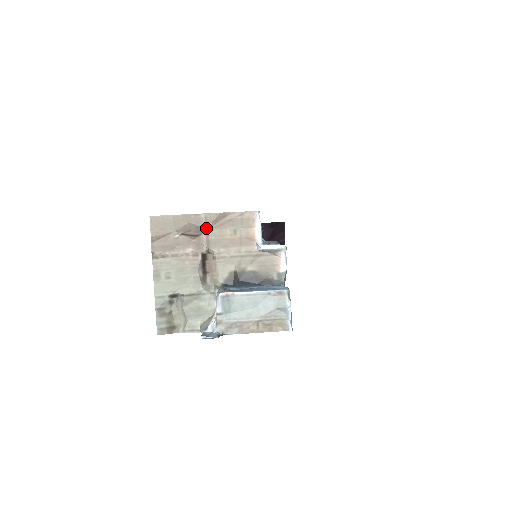
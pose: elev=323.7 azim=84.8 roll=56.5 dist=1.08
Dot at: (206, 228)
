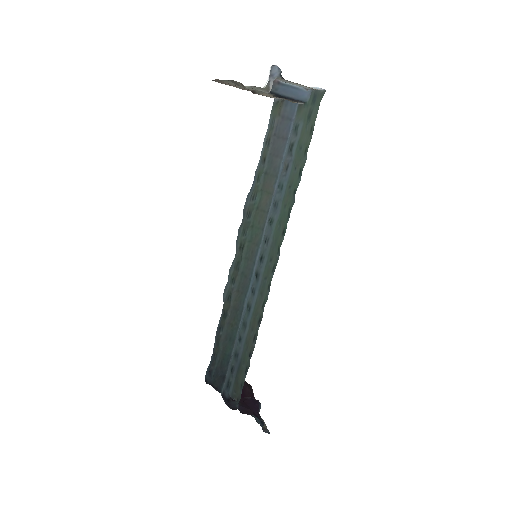
Dot at: (247, 90)
